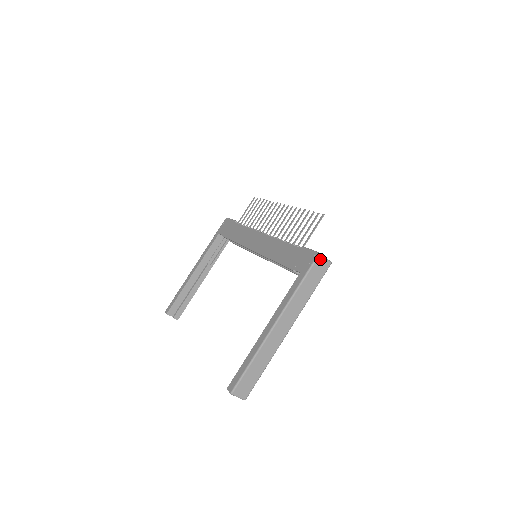
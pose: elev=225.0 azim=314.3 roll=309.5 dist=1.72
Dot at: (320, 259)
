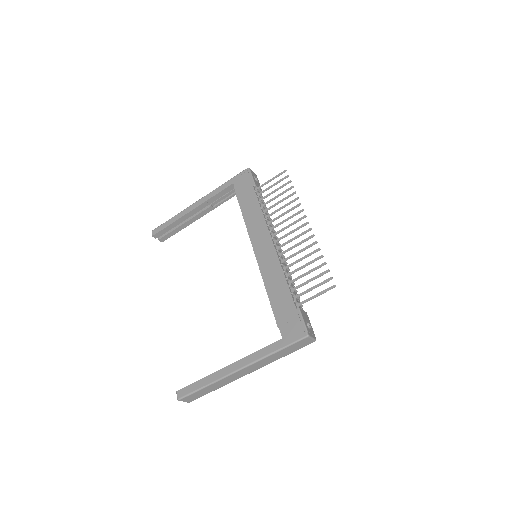
Dot at: (306, 339)
